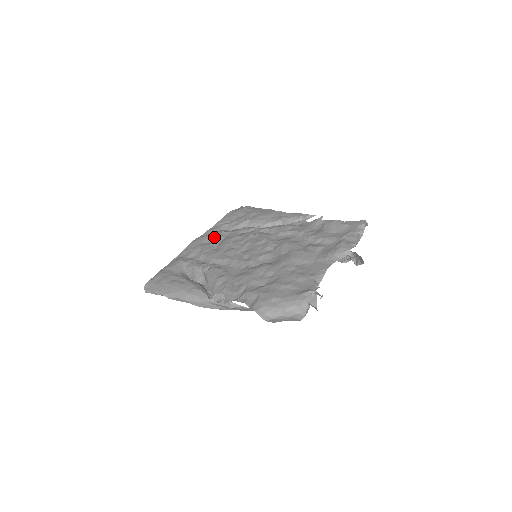
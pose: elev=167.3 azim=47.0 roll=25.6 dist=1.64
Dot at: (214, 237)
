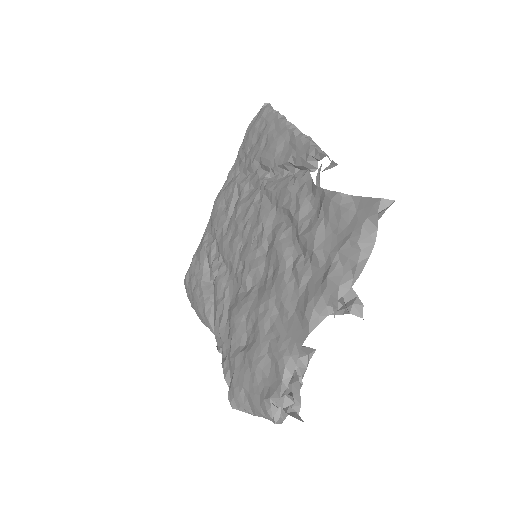
Dot at: (229, 196)
